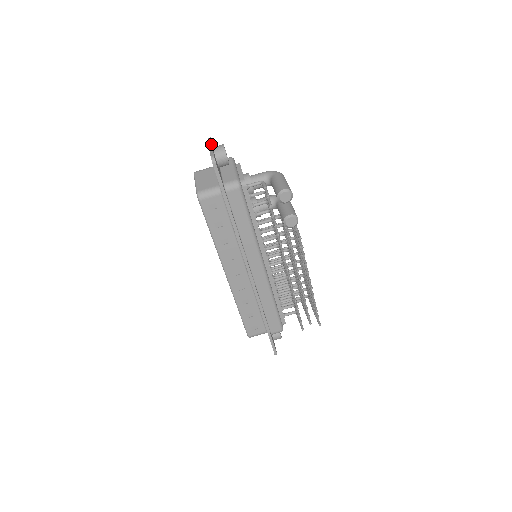
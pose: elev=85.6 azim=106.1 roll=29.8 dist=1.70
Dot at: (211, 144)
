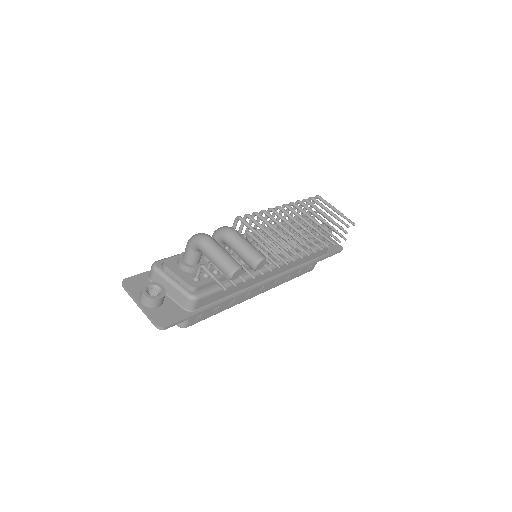
Dot at: (135, 301)
